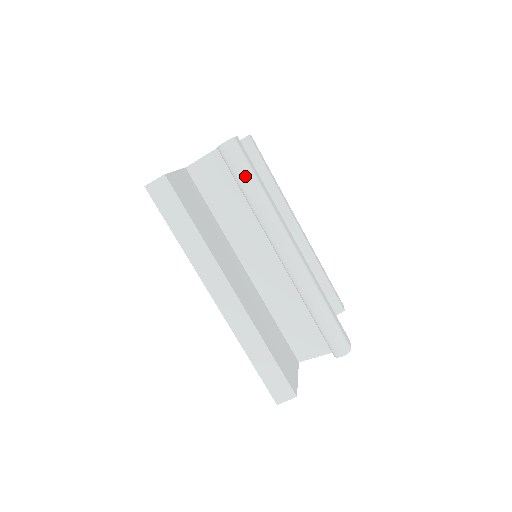
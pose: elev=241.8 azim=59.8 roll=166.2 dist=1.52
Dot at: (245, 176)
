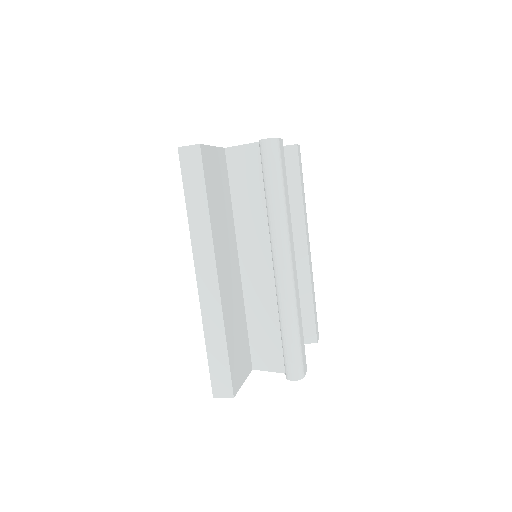
Dot at: (273, 177)
